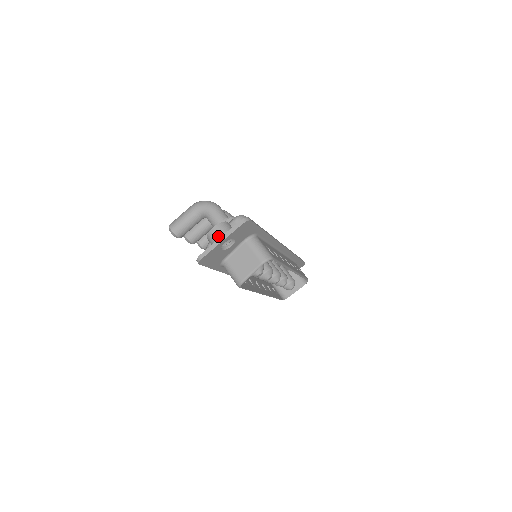
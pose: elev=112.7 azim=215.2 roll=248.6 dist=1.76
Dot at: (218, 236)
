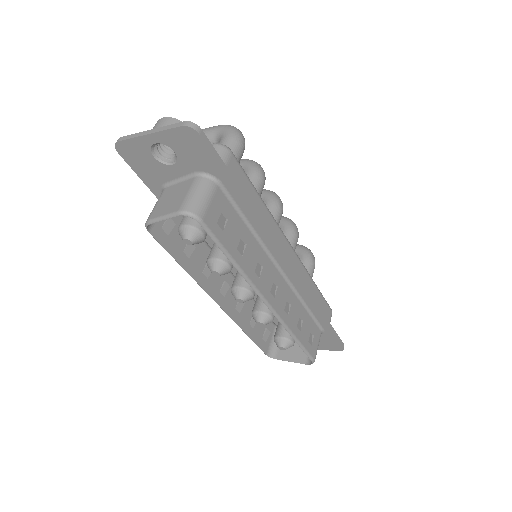
Dot at: occluded
